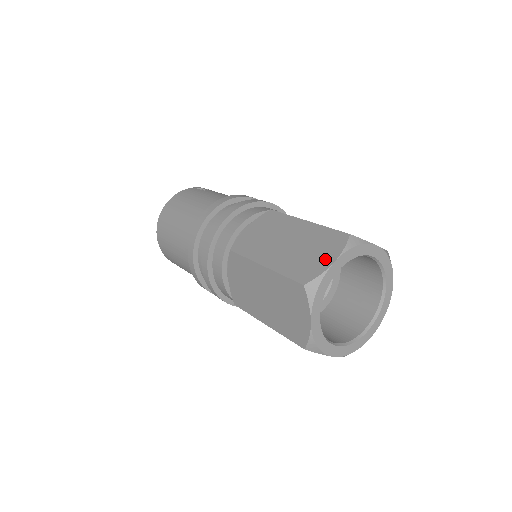
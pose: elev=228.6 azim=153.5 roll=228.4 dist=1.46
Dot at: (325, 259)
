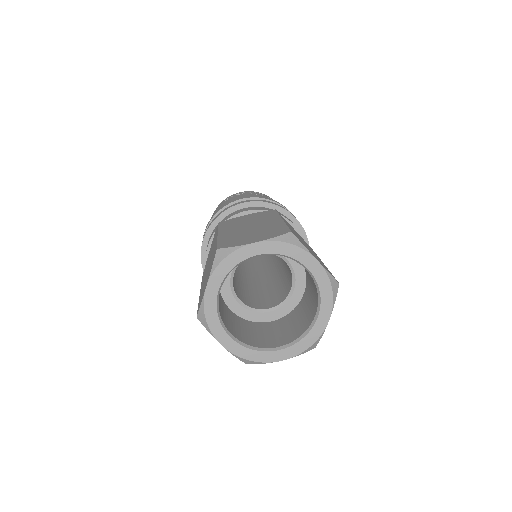
Dot at: (206, 284)
